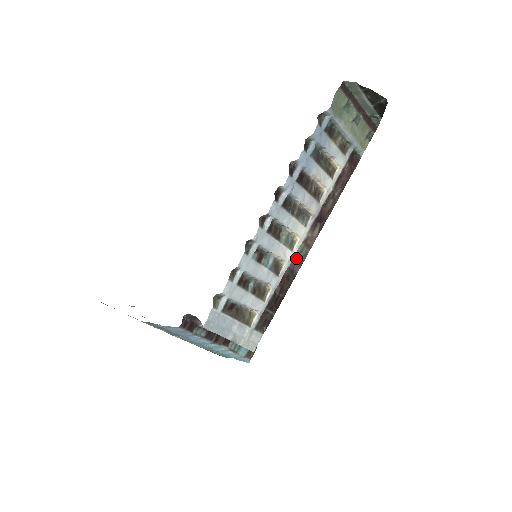
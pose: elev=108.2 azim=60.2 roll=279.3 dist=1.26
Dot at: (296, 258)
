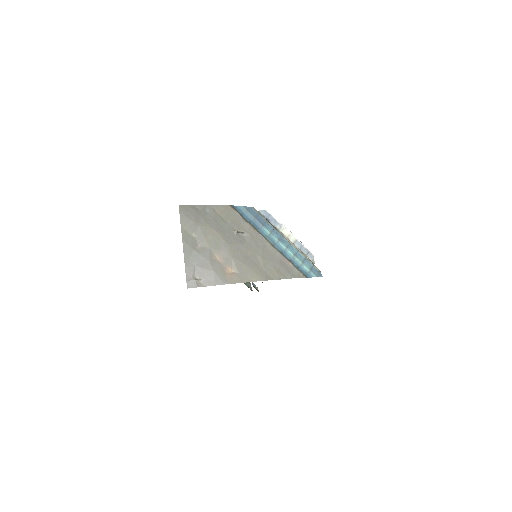
Dot at: occluded
